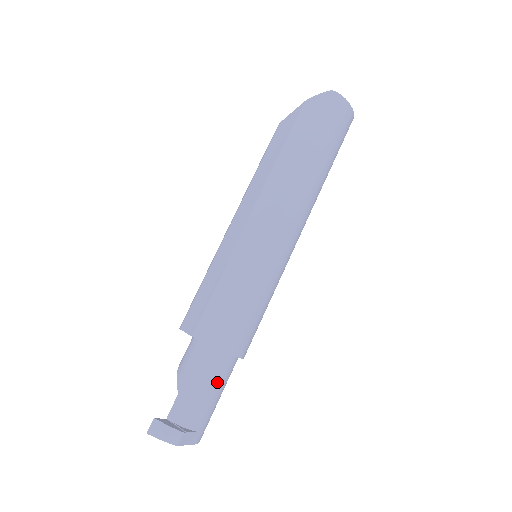
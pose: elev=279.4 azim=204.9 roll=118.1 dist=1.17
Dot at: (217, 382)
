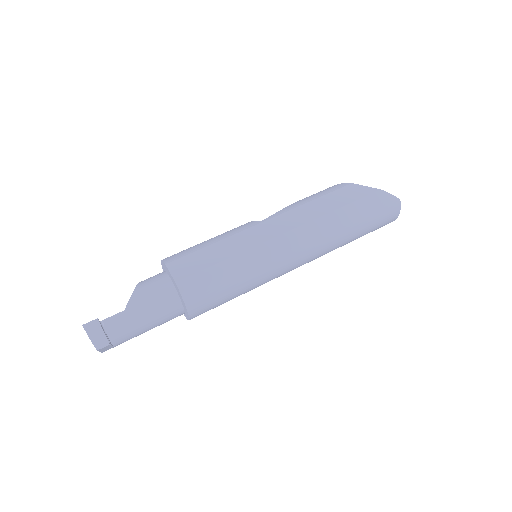
Dot at: (158, 323)
